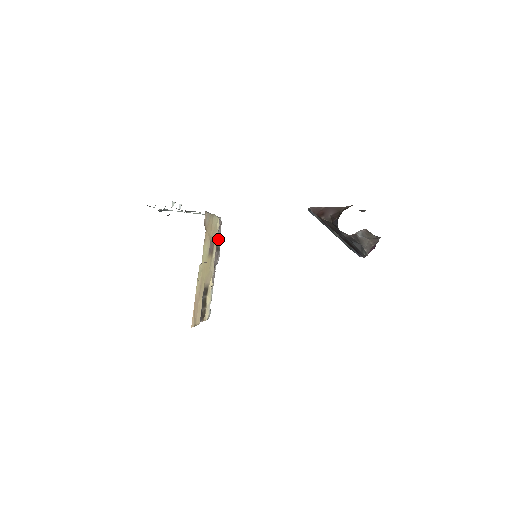
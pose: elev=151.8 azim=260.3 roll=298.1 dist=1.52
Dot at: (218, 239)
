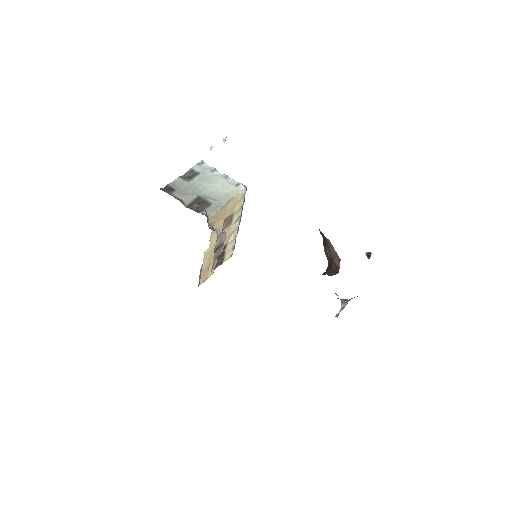
Dot at: (218, 243)
